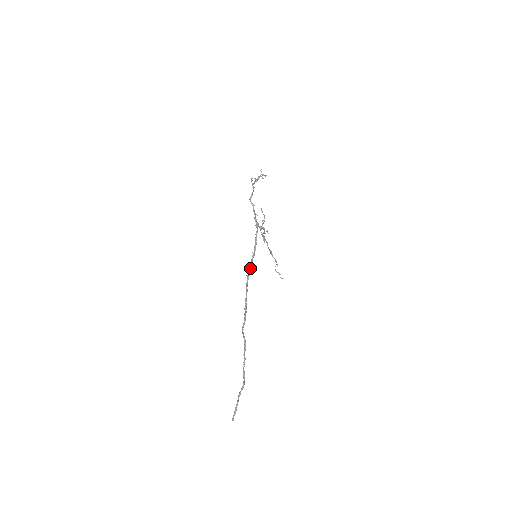
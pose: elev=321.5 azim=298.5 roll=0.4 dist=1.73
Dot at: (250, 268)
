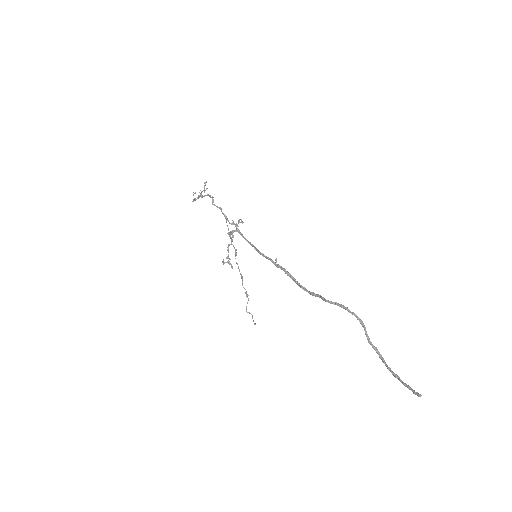
Dot at: occluded
